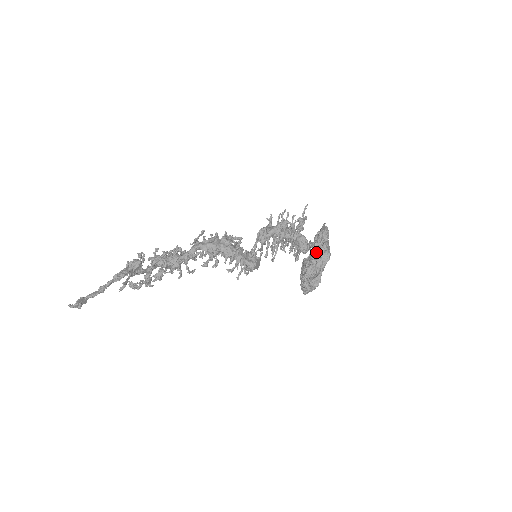
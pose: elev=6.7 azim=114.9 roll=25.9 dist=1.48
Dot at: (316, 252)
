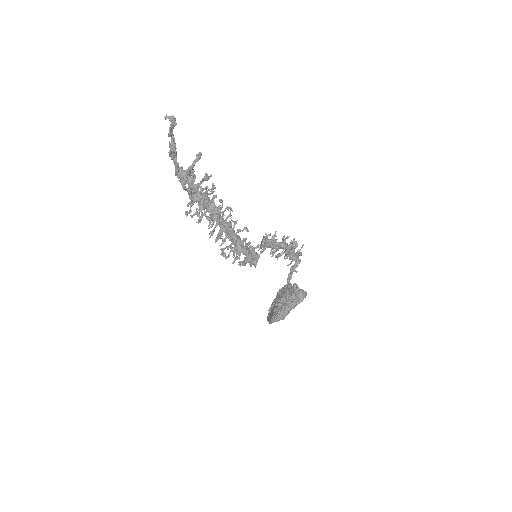
Dot at: (292, 286)
